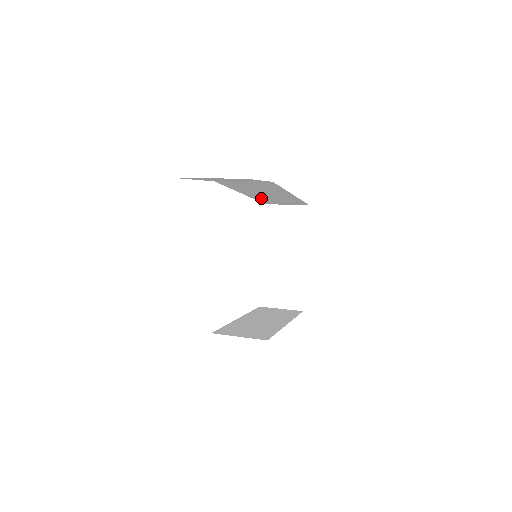
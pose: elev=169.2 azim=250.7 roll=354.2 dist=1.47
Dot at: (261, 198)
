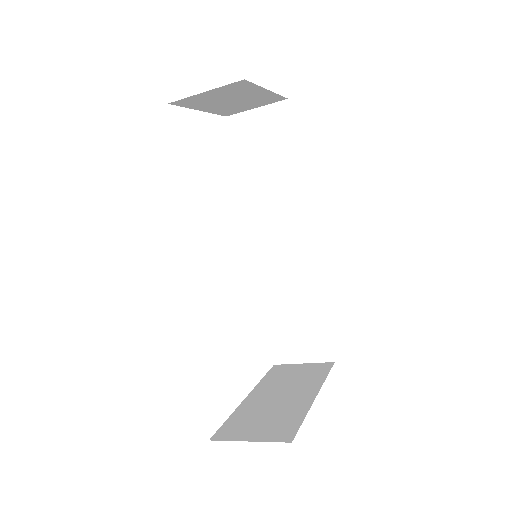
Dot at: (276, 310)
